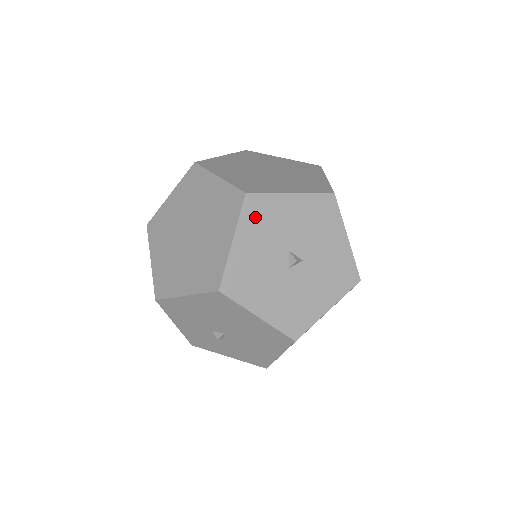
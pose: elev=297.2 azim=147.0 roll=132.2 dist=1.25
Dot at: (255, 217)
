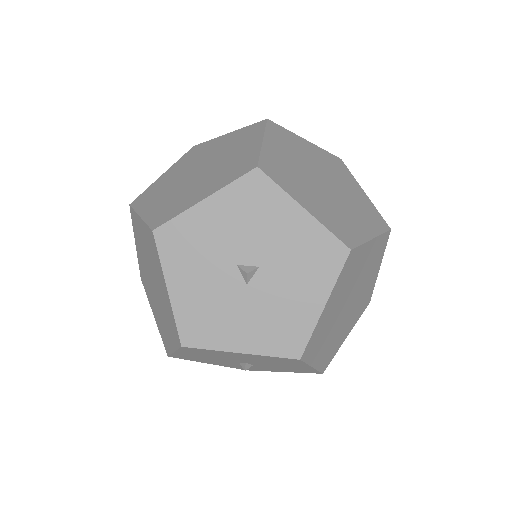
Dot at: (177, 250)
